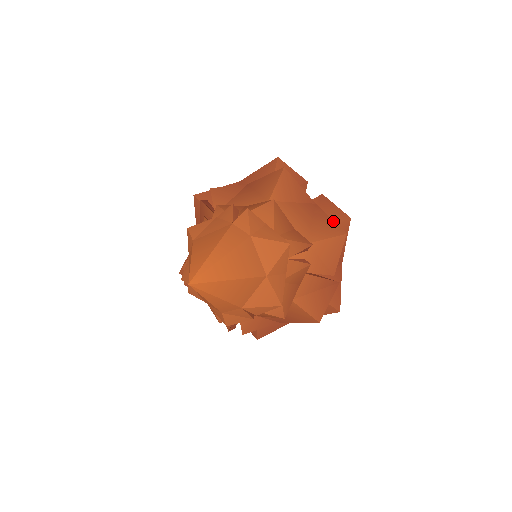
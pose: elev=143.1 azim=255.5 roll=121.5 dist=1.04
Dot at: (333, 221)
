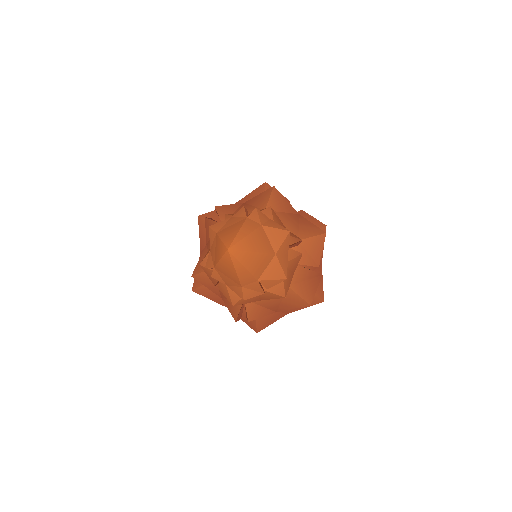
Dot at: (314, 225)
